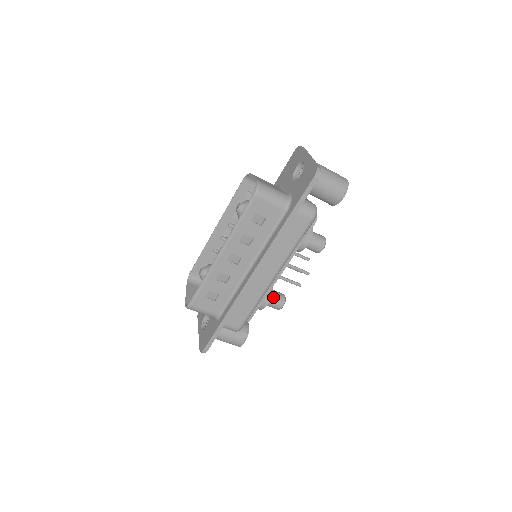
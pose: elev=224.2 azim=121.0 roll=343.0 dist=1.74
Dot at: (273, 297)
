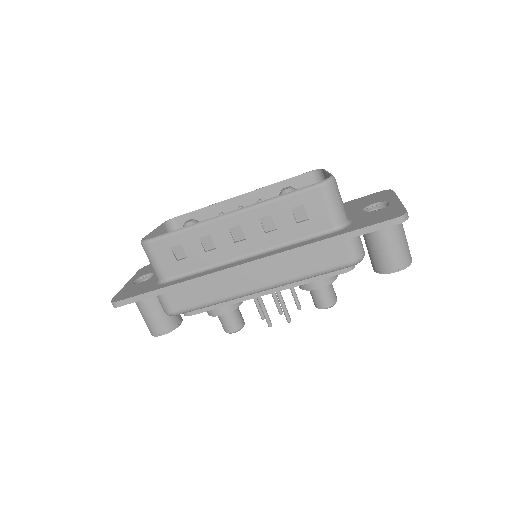
Dot at: (233, 314)
